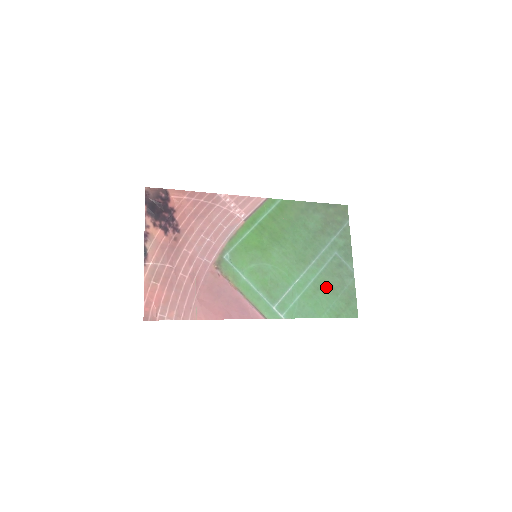
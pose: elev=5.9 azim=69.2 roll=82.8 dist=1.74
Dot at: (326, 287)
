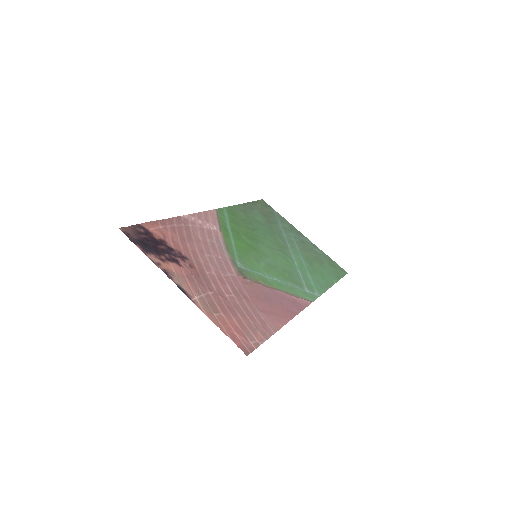
Dot at: (313, 260)
